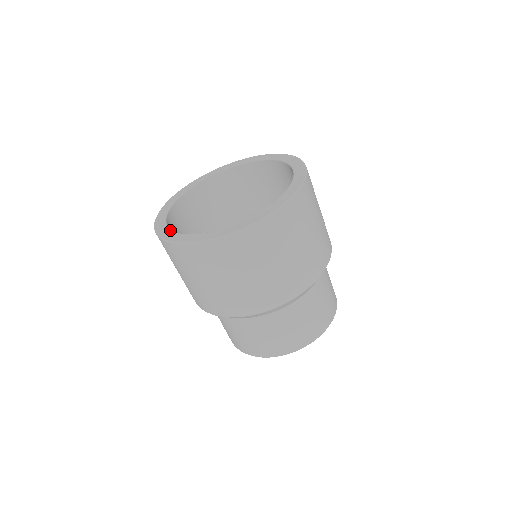
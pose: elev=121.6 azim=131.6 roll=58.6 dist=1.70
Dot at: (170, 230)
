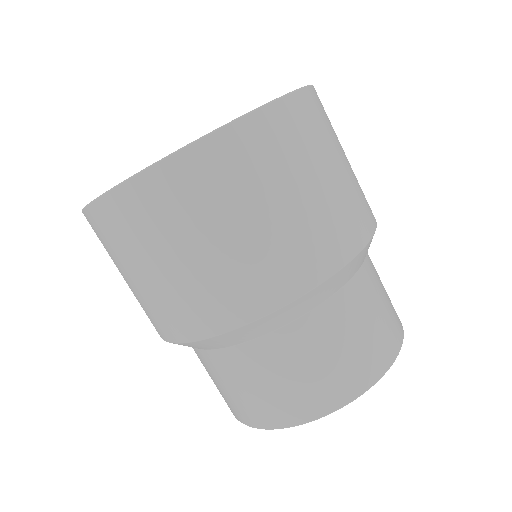
Dot at: occluded
